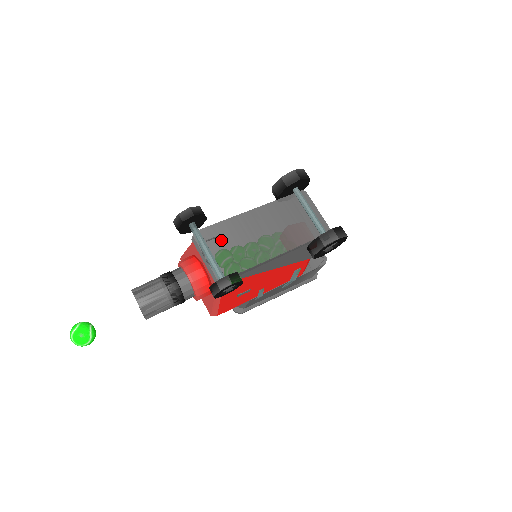
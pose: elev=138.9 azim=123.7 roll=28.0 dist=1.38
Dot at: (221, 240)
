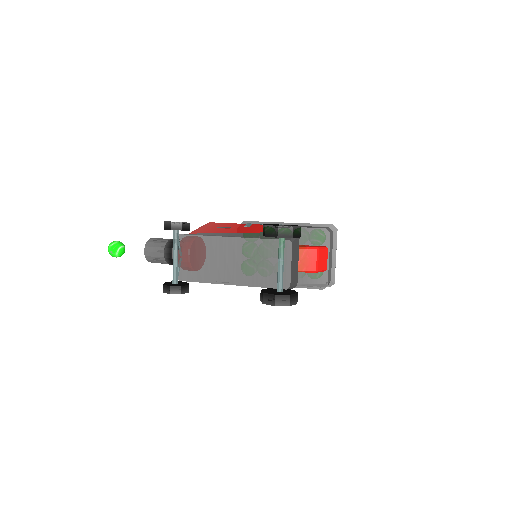
Dot at: (195, 251)
